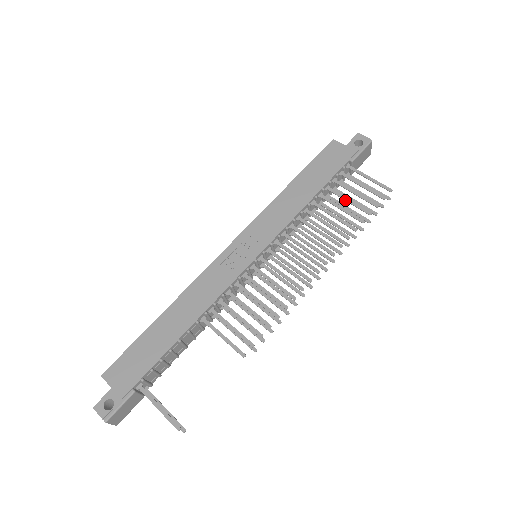
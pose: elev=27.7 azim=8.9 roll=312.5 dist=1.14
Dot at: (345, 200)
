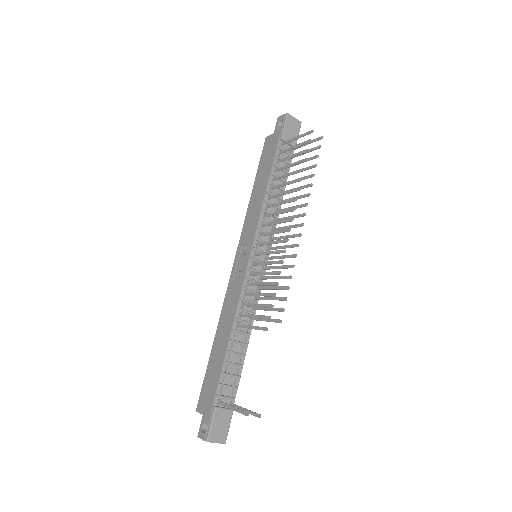
Dot at: occluded
